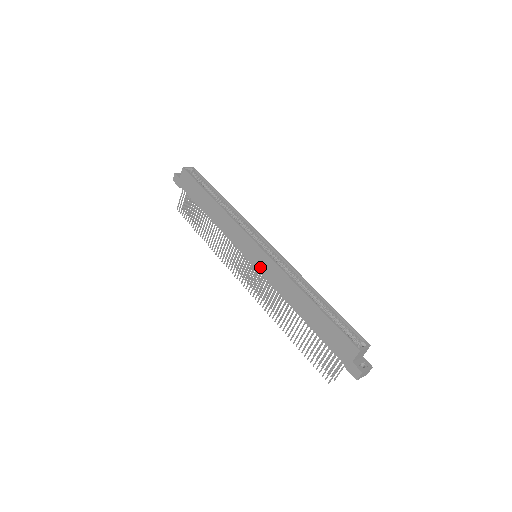
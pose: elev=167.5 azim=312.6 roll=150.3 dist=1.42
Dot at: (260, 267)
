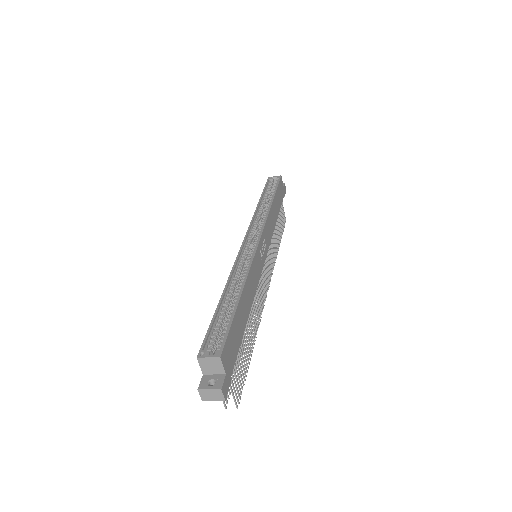
Dot at: occluded
